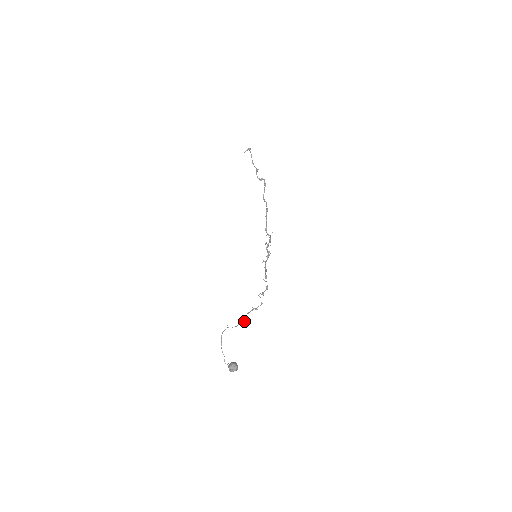
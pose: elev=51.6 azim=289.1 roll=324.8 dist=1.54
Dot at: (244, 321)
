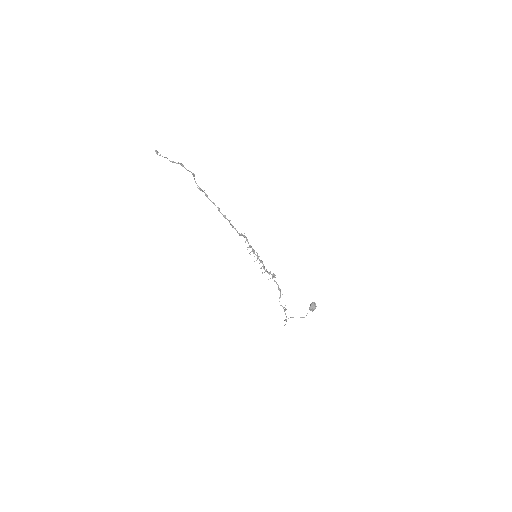
Dot at: occluded
